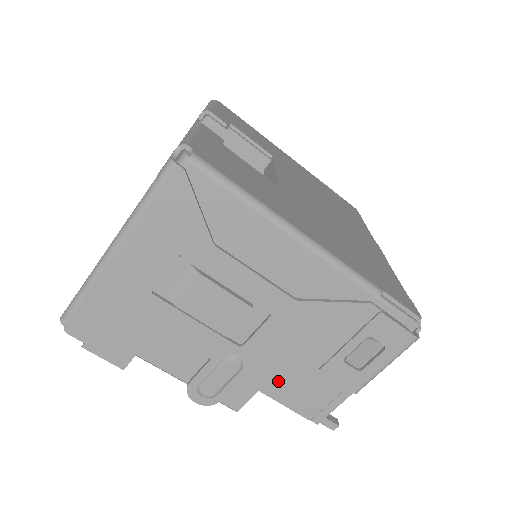
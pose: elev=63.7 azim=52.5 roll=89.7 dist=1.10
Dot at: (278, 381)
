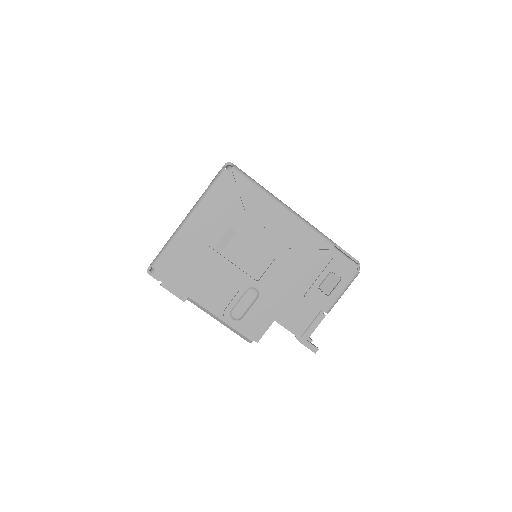
Dot at: (280, 306)
